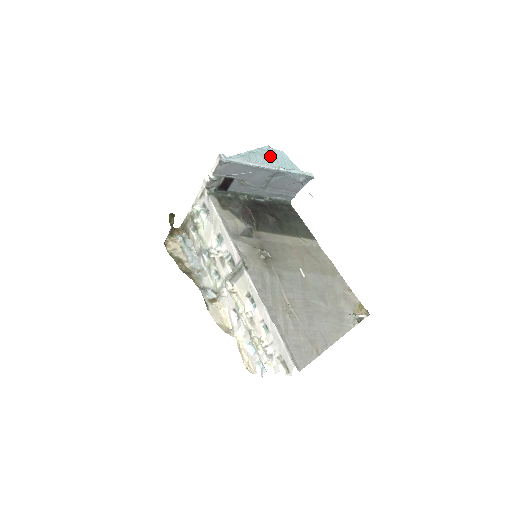
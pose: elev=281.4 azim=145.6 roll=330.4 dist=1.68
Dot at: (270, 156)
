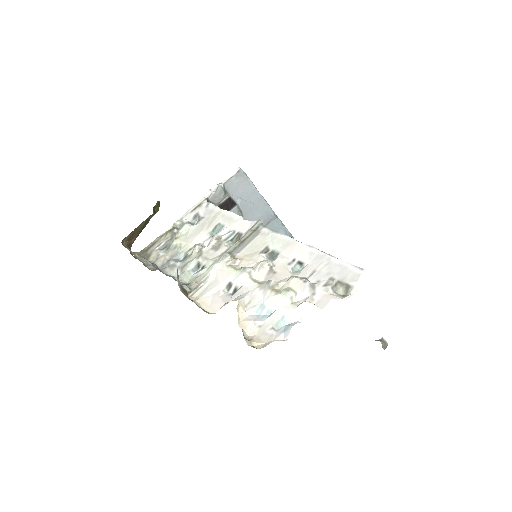
Dot at: occluded
